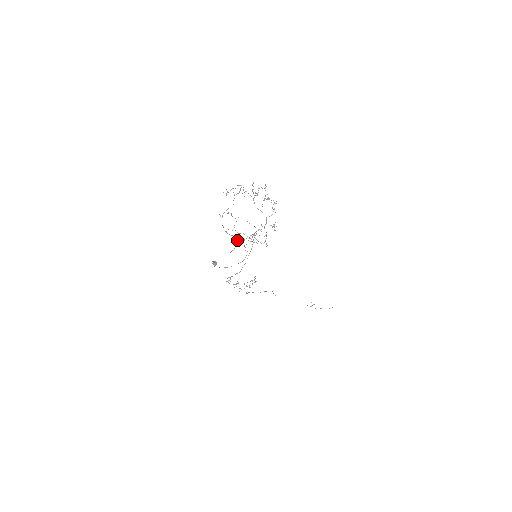
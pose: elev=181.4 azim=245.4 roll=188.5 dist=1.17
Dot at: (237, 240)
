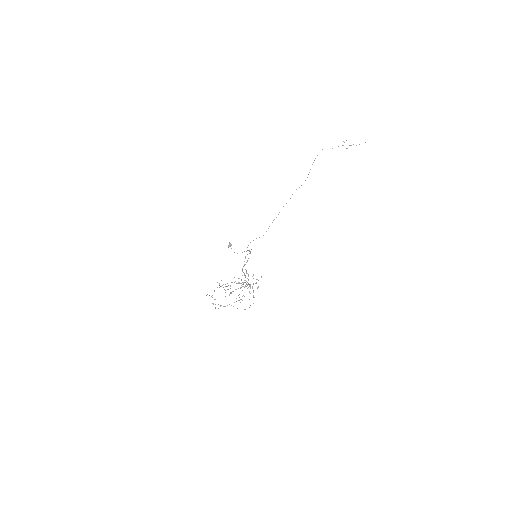
Dot at: occluded
